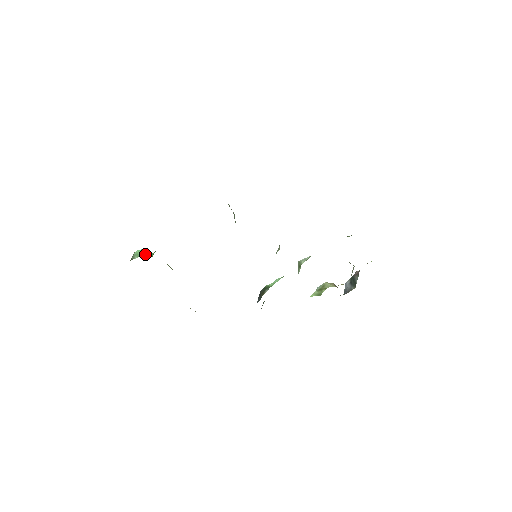
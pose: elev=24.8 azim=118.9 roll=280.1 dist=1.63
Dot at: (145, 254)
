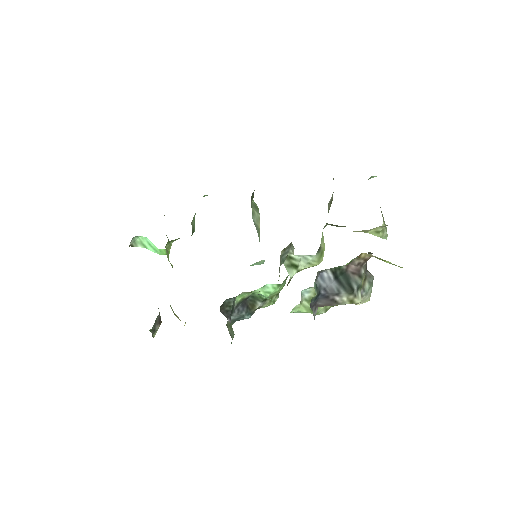
Dot at: (152, 246)
